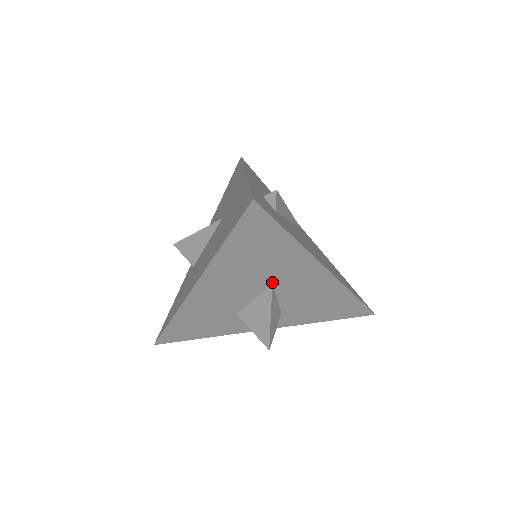
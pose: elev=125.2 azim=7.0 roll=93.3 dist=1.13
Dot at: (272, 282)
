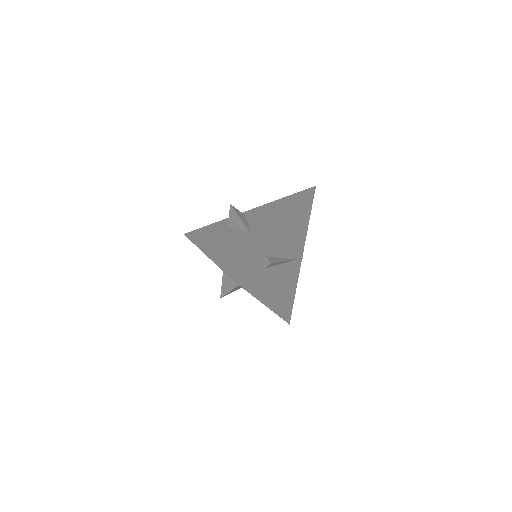
Dot at: occluded
